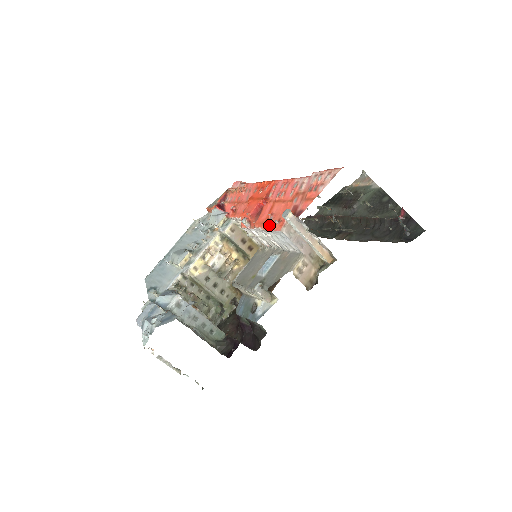
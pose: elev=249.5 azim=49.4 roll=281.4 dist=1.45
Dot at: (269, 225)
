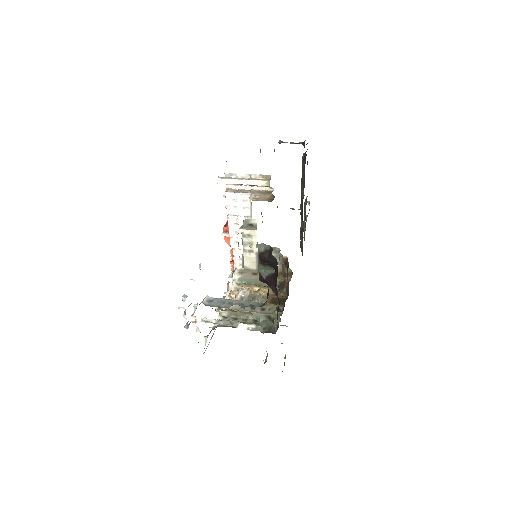
Dot at: (226, 207)
